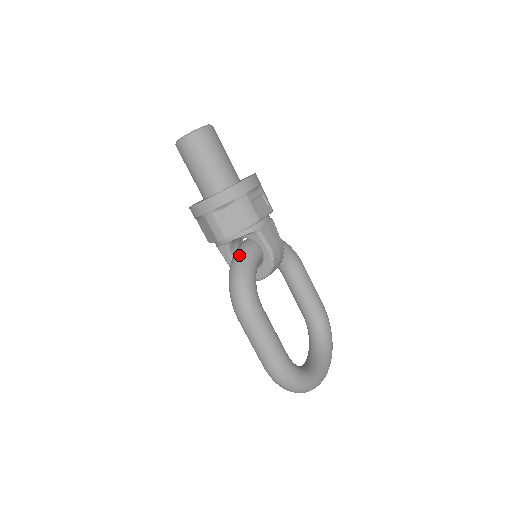
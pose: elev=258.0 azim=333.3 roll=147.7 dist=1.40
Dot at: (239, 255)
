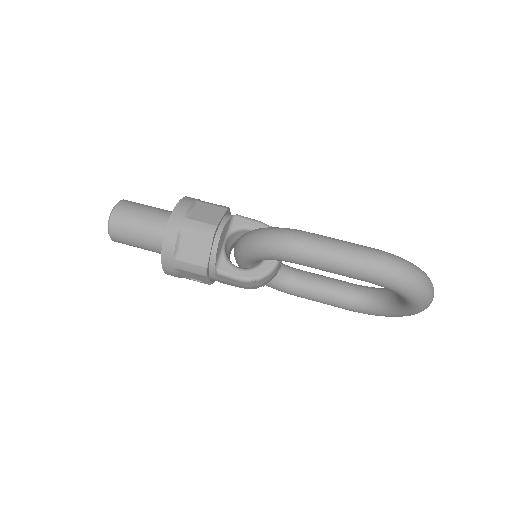
Dot at: (241, 237)
